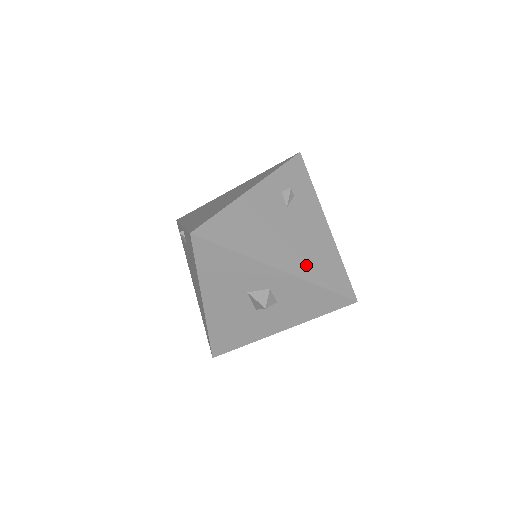
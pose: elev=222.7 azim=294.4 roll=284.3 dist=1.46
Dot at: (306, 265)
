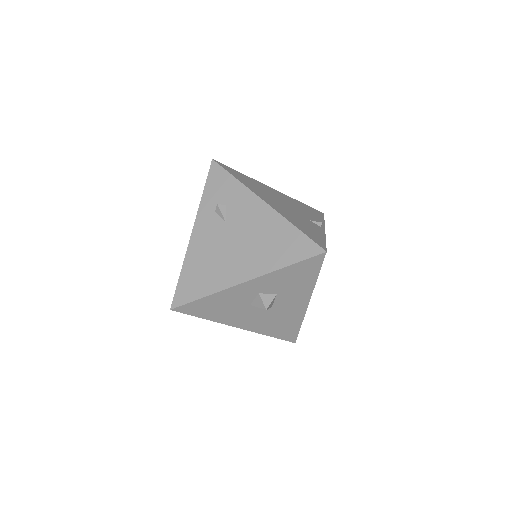
Dot at: (265, 259)
